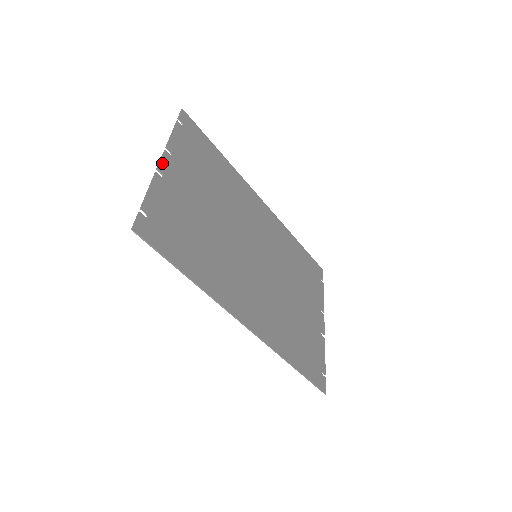
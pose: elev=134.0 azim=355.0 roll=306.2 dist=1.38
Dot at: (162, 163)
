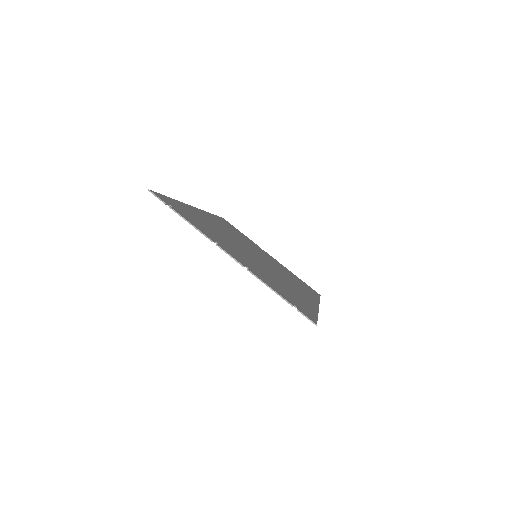
Dot at: (234, 258)
